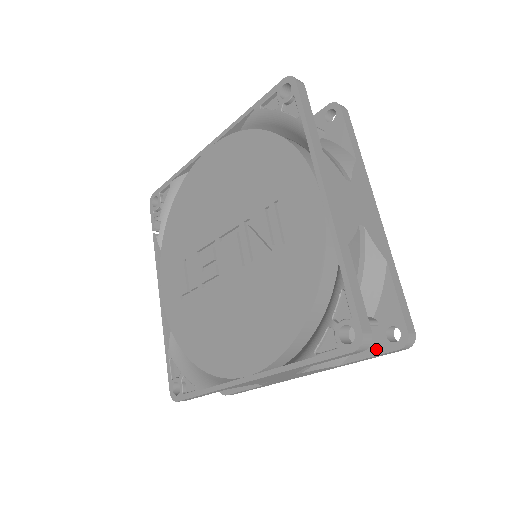
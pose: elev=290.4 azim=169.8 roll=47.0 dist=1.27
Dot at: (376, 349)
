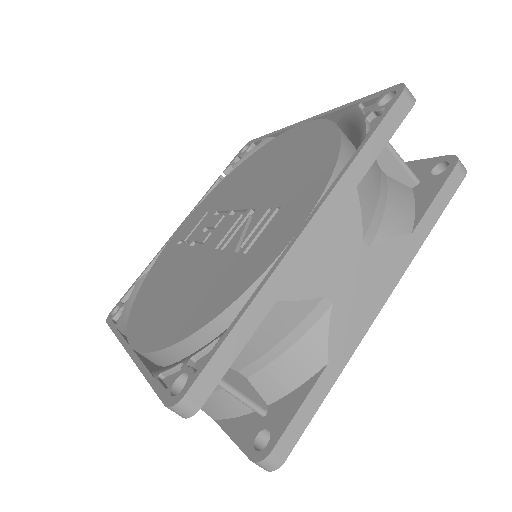
Dot at: (241, 437)
